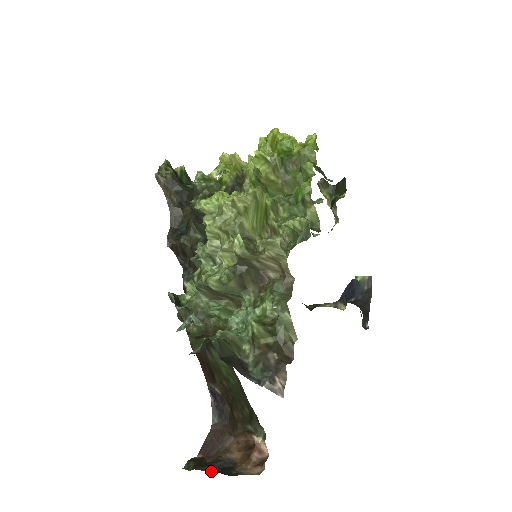
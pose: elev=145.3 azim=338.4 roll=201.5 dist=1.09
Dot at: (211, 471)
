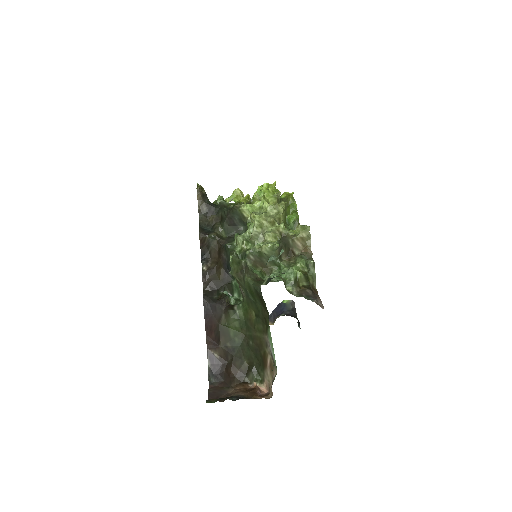
Dot at: (234, 399)
